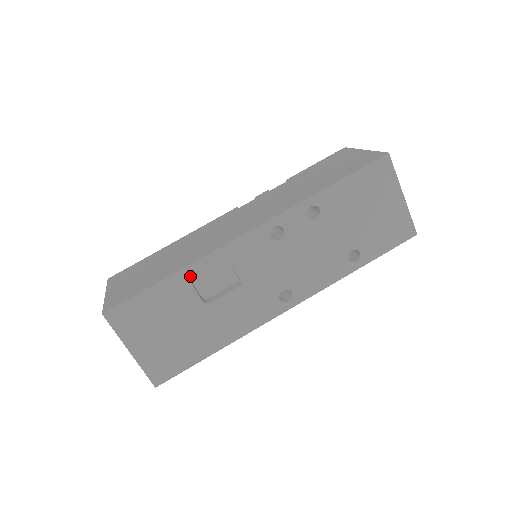
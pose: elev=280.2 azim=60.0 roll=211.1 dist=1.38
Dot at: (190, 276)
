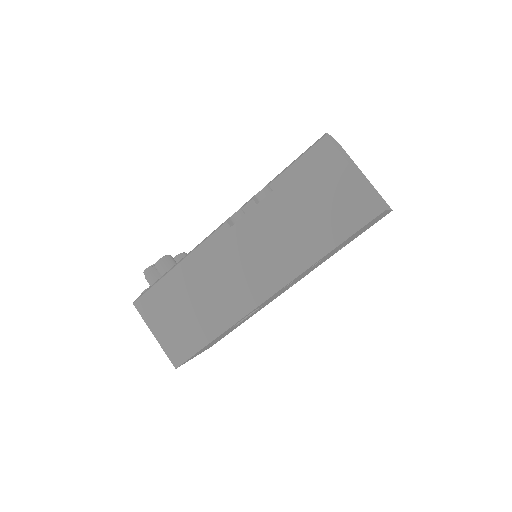
Dot at: (228, 329)
